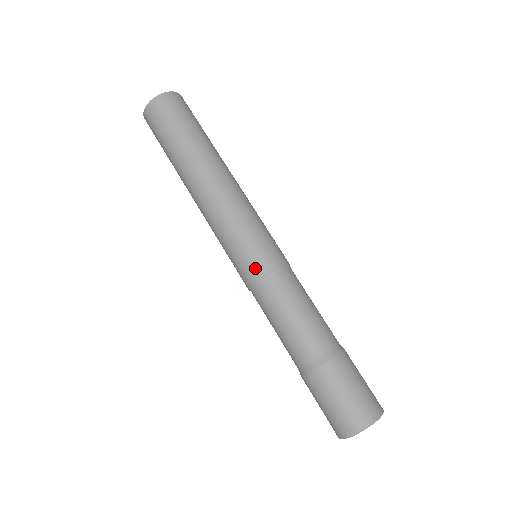
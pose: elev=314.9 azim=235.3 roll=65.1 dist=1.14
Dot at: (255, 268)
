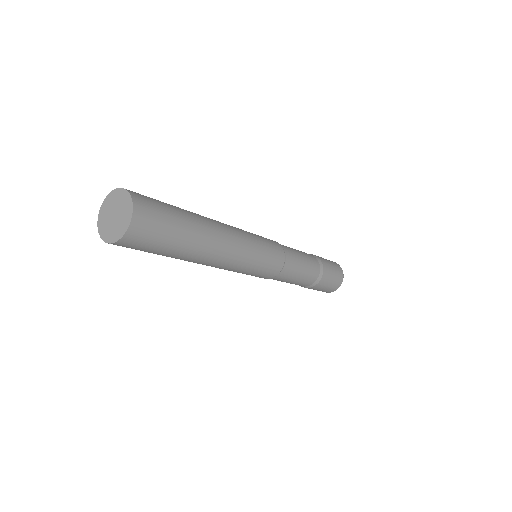
Dot at: (273, 272)
